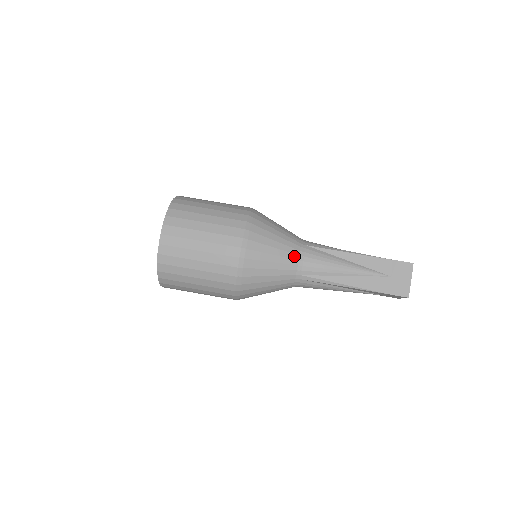
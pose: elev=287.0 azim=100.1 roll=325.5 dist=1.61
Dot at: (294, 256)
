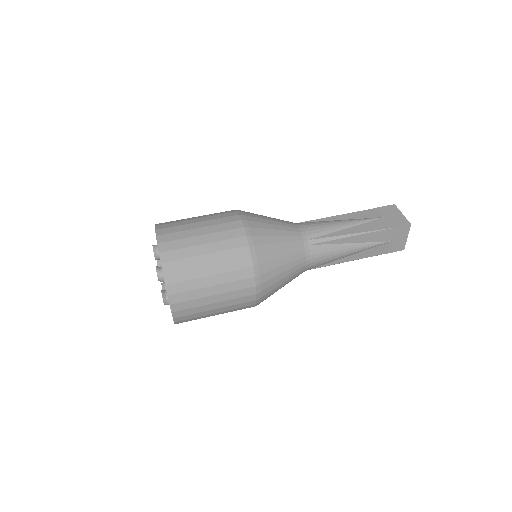
Dot at: (292, 226)
